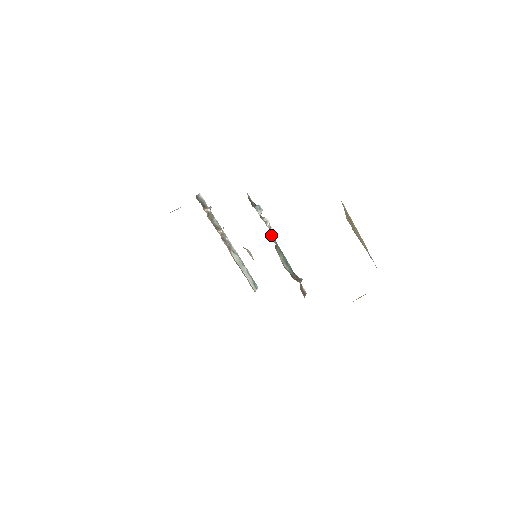
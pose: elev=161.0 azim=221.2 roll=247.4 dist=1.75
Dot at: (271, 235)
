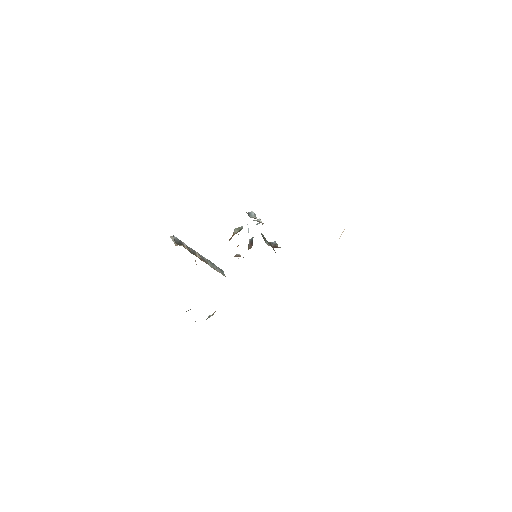
Dot at: occluded
